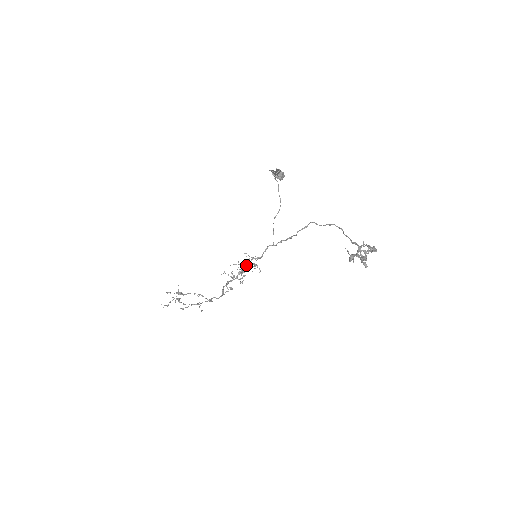
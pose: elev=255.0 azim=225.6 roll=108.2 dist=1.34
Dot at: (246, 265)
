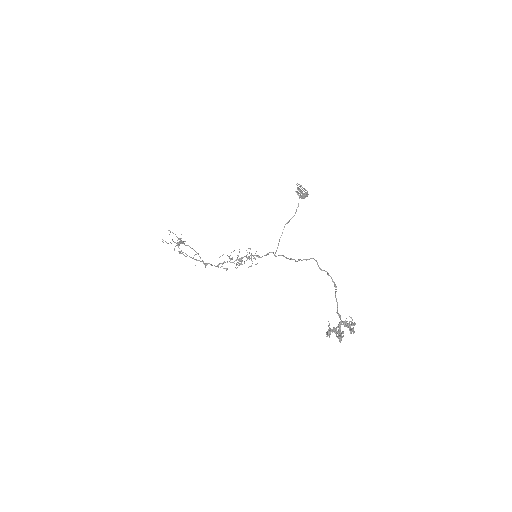
Dot at: occluded
